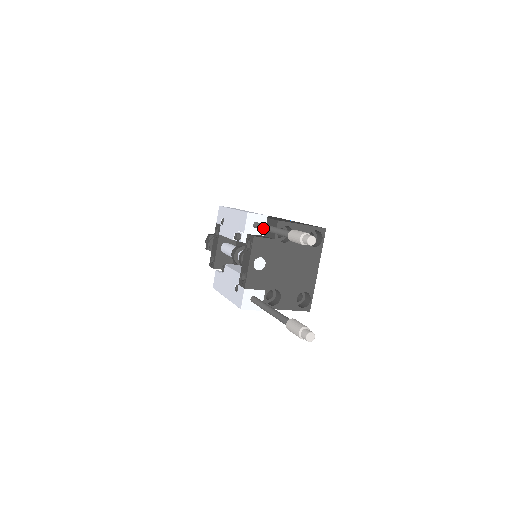
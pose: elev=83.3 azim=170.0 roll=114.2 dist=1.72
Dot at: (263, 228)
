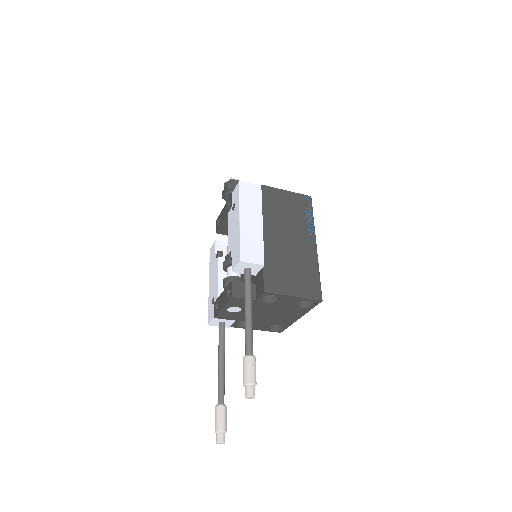
Dot at: occluded
